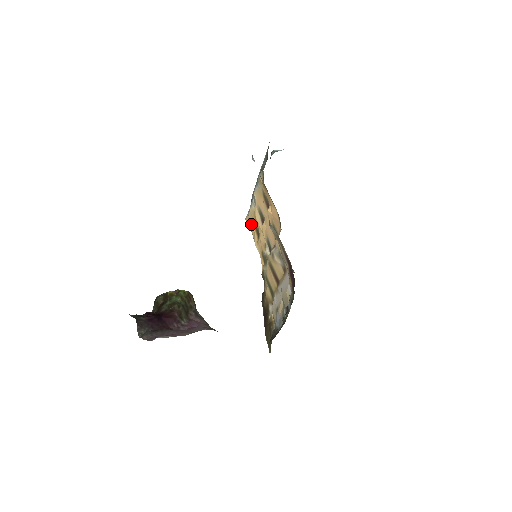
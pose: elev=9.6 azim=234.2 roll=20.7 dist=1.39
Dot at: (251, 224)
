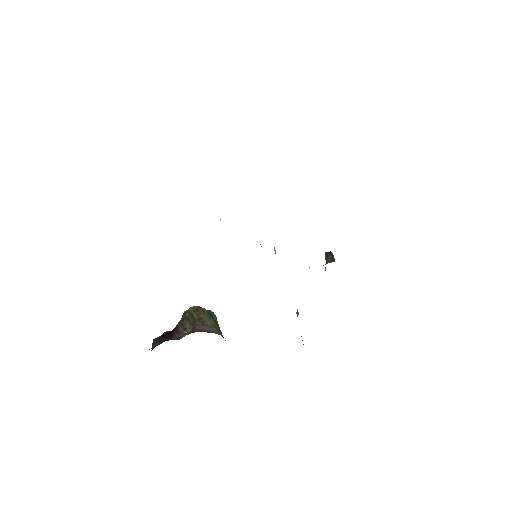
Dot at: occluded
